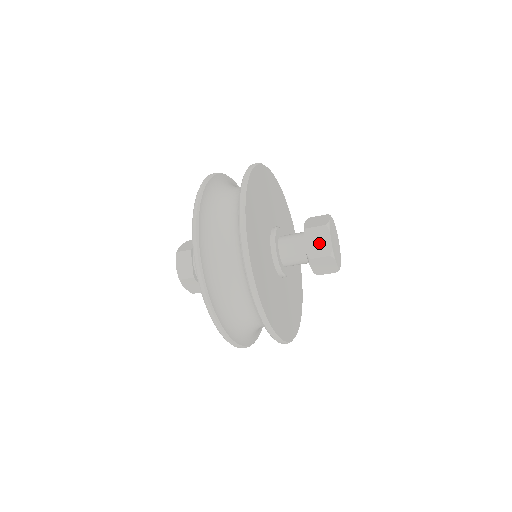
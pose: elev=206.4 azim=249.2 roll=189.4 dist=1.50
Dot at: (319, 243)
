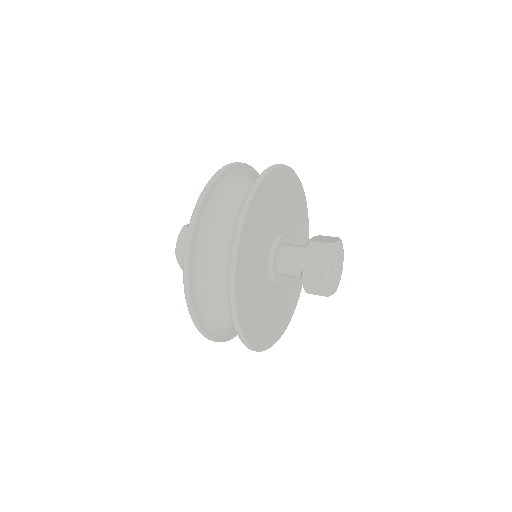
Dot at: (317, 286)
